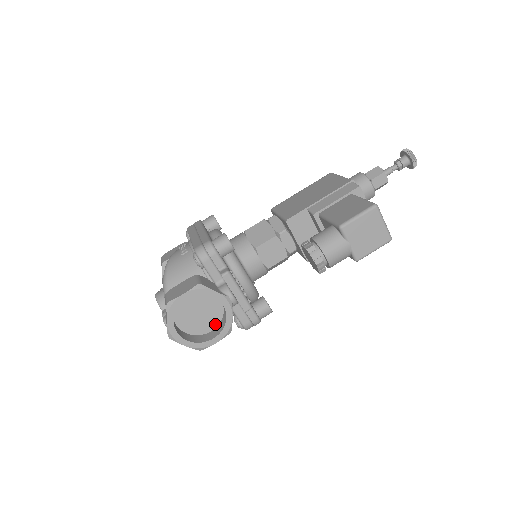
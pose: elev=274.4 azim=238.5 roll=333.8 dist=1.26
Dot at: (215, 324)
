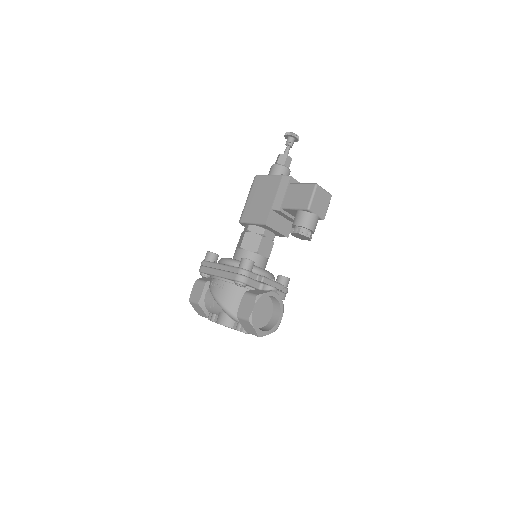
Dot at: (271, 310)
